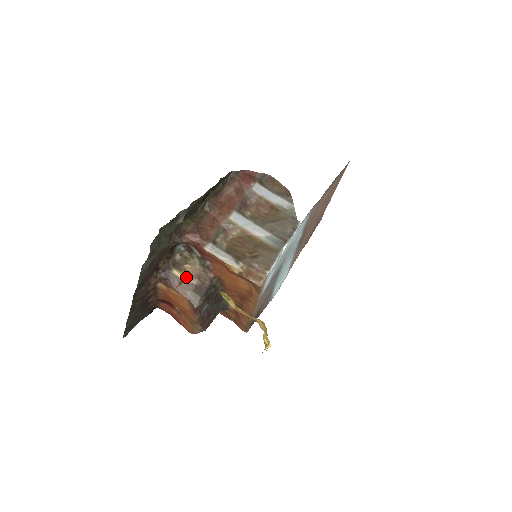
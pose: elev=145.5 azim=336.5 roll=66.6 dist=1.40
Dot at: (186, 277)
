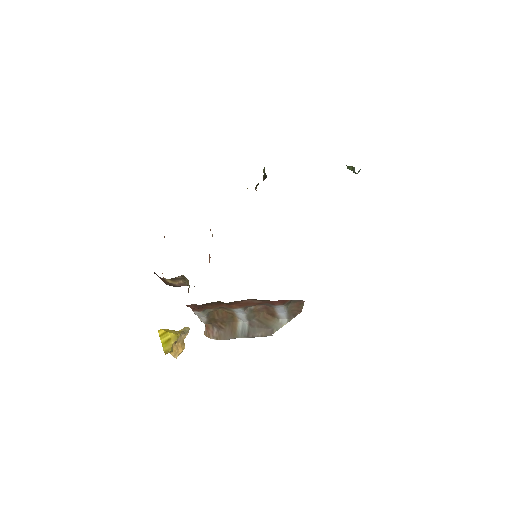
Dot at: (173, 283)
